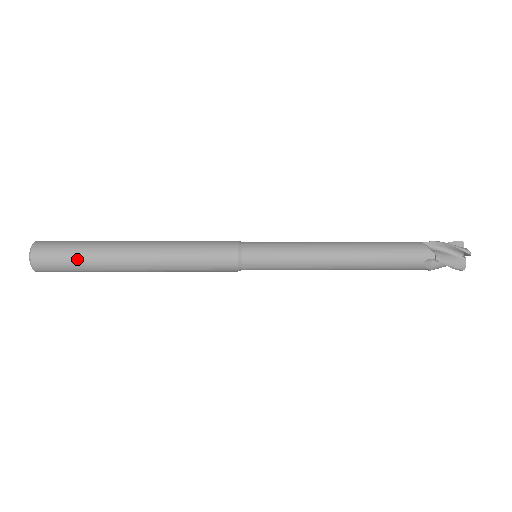
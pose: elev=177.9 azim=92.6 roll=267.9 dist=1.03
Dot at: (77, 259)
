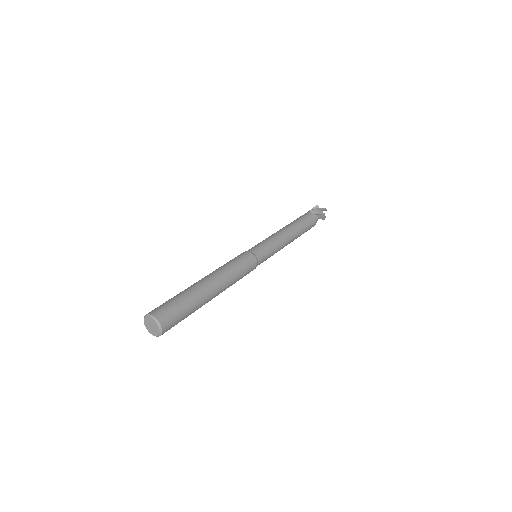
Dot at: (186, 309)
